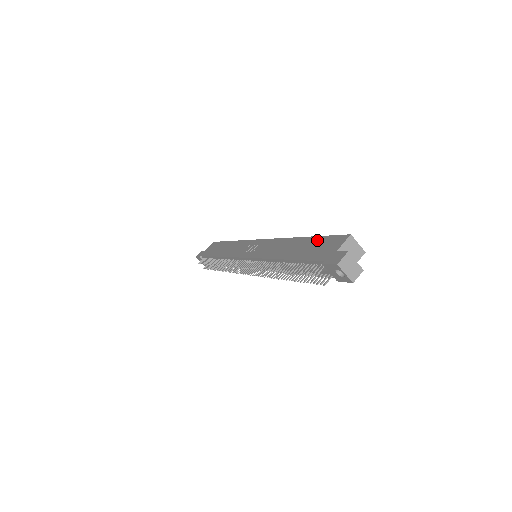
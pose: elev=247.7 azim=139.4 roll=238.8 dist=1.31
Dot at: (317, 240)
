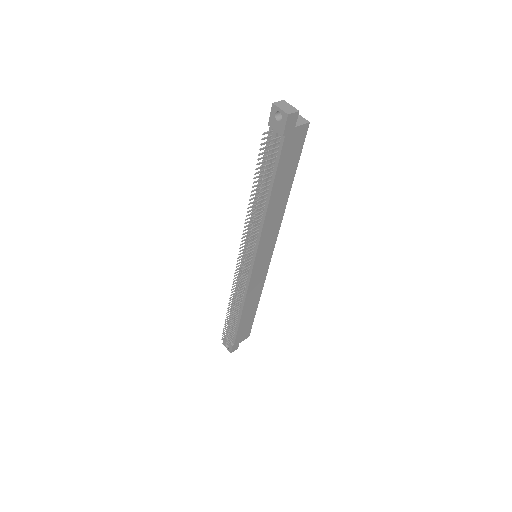
Dot at: occluded
